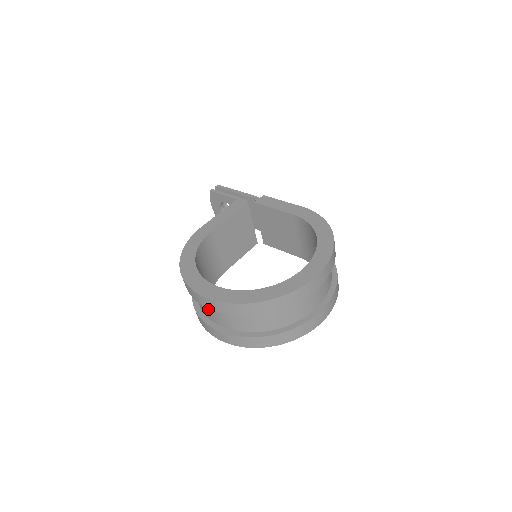
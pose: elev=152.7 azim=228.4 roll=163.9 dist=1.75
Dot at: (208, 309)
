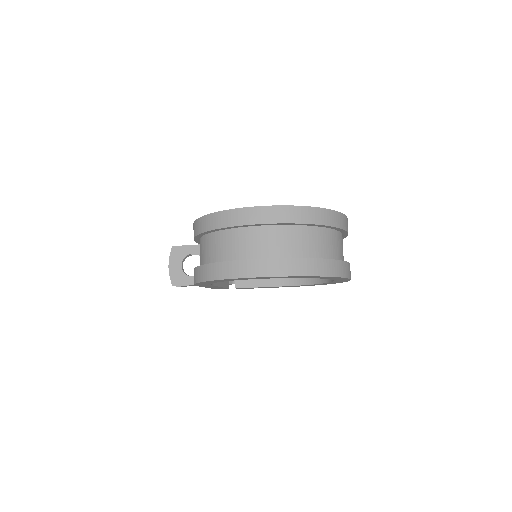
Dot at: (250, 239)
